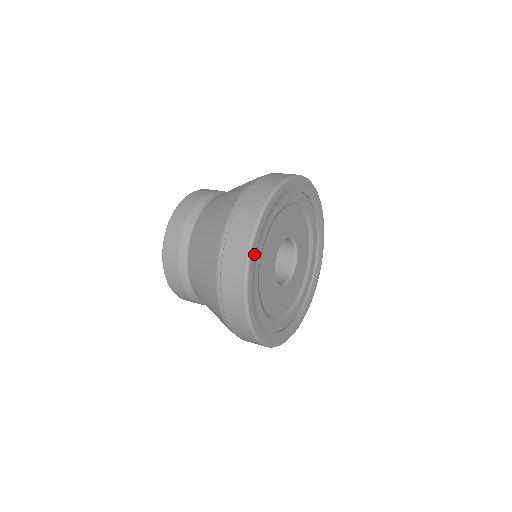
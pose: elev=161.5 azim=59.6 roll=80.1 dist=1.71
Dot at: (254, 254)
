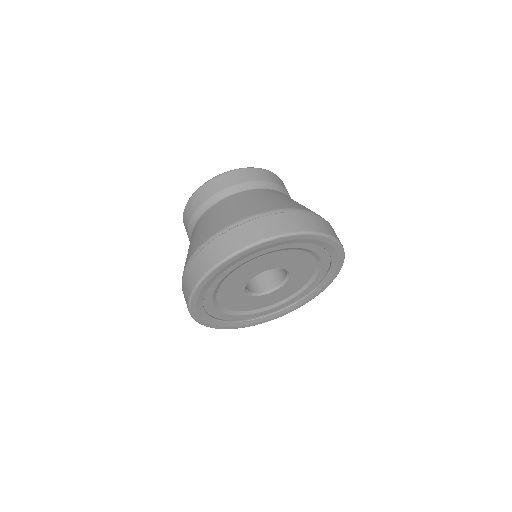
Dot at: (203, 320)
